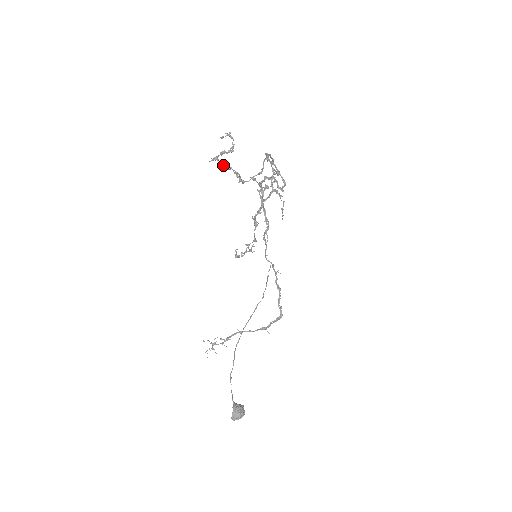
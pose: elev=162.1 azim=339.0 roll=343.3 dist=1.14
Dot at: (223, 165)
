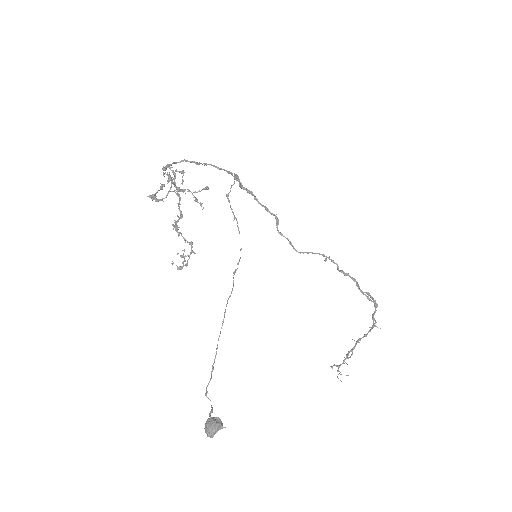
Dot at: occluded
